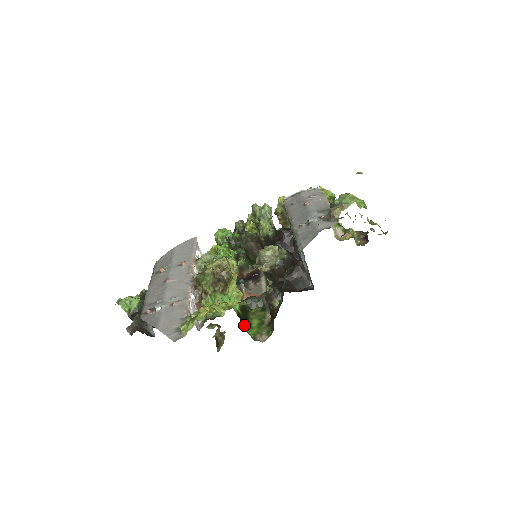
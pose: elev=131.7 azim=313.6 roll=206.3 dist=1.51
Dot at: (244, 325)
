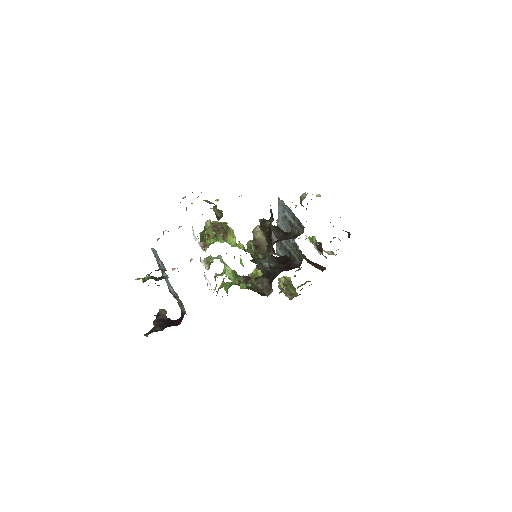
Dot at: (247, 249)
